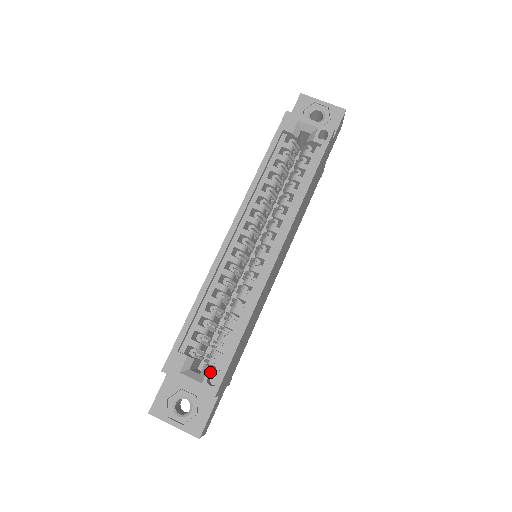
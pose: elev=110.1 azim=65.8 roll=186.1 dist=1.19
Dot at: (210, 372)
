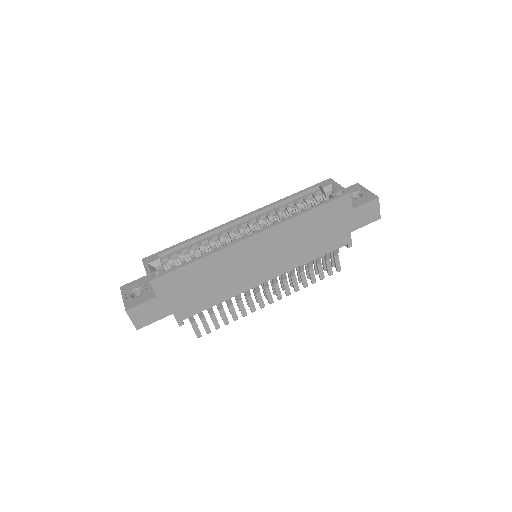
Dot at: (160, 270)
